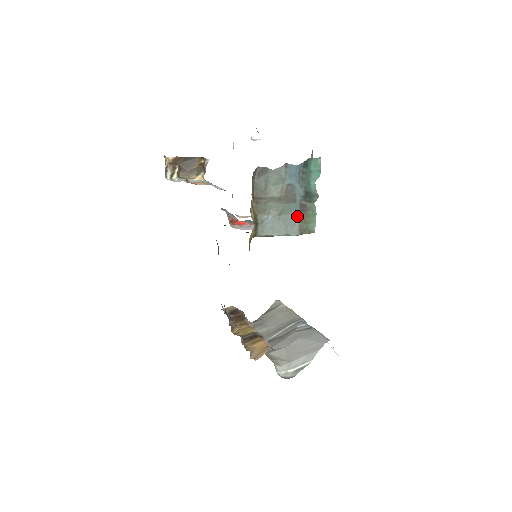
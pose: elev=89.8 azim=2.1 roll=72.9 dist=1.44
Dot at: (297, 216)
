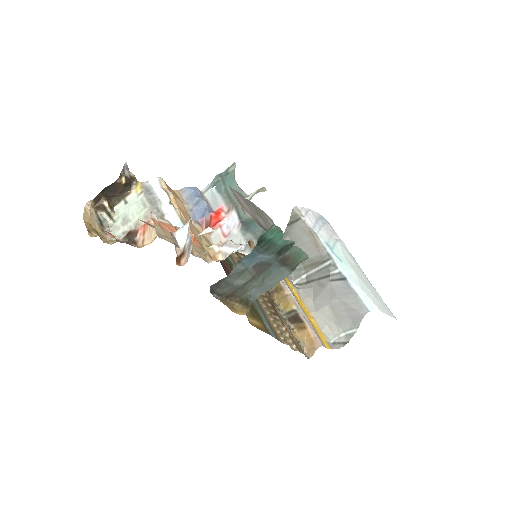
Dot at: (281, 267)
